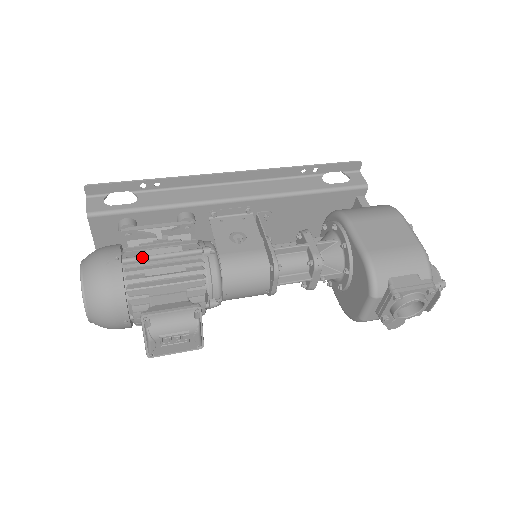
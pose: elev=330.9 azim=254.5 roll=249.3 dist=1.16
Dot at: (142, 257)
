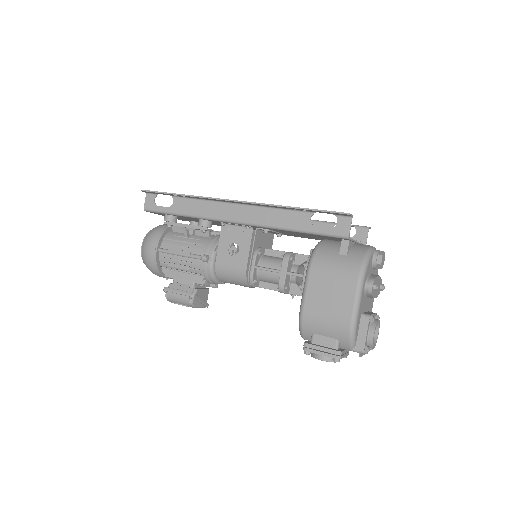
Dot at: (168, 252)
